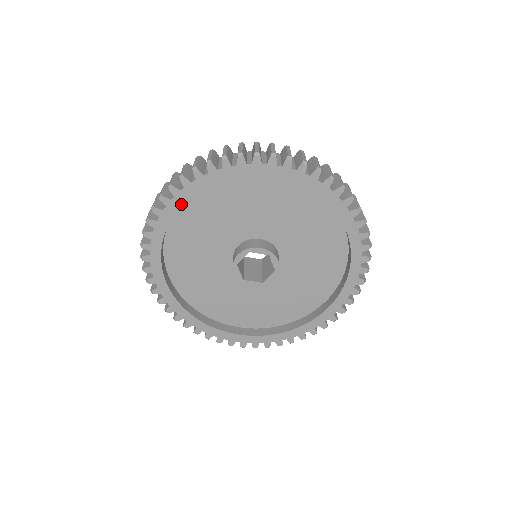
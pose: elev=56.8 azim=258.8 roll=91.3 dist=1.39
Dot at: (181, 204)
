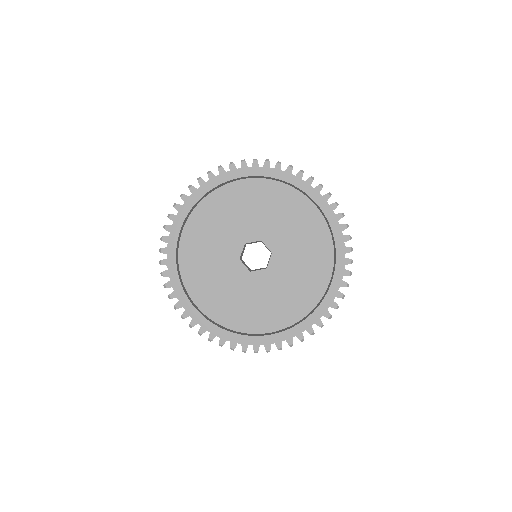
Dot at: (180, 226)
